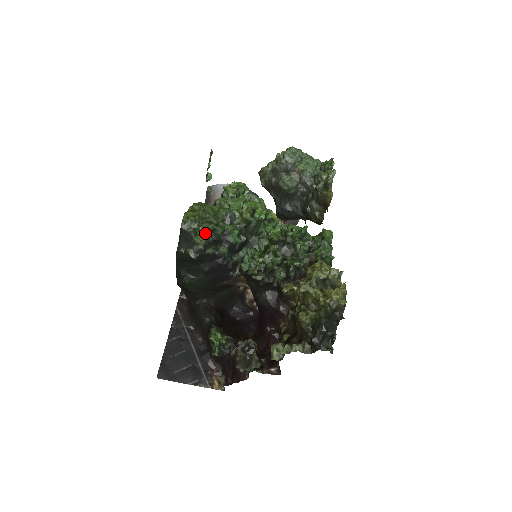
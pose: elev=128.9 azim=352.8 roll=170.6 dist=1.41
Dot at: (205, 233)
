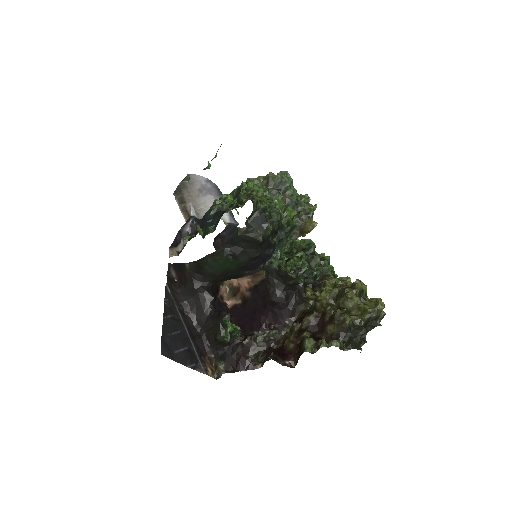
Dot at: (273, 221)
